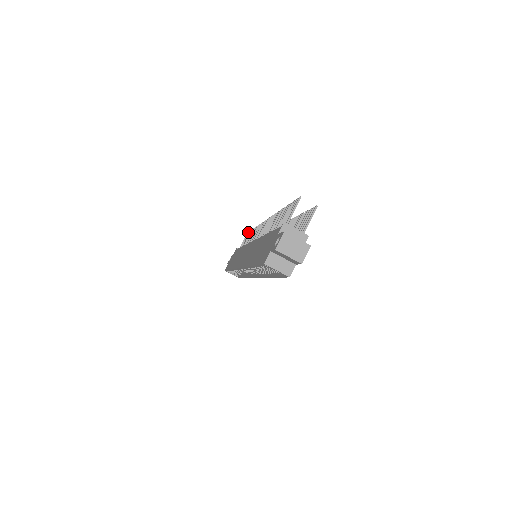
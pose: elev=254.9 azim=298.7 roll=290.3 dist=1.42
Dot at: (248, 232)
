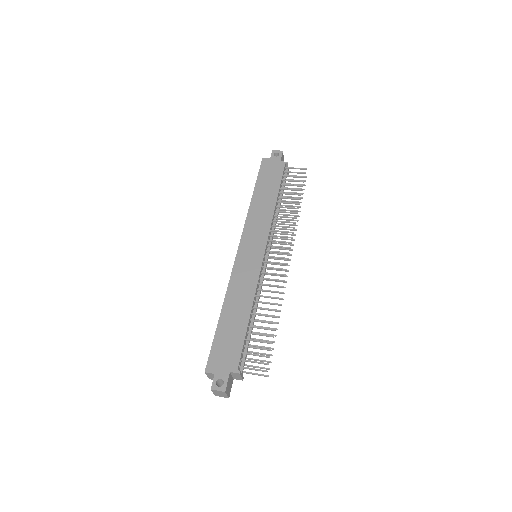
Dot at: occluded
